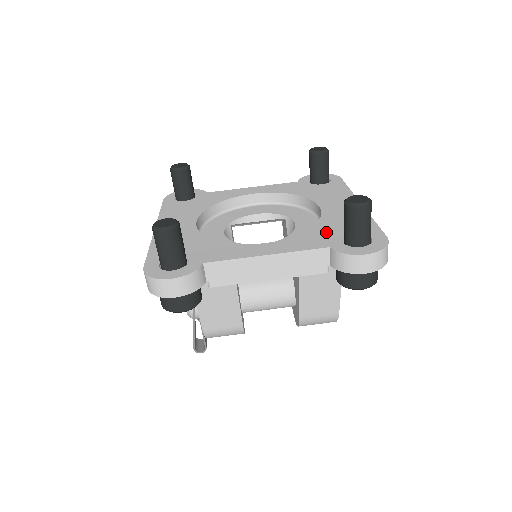
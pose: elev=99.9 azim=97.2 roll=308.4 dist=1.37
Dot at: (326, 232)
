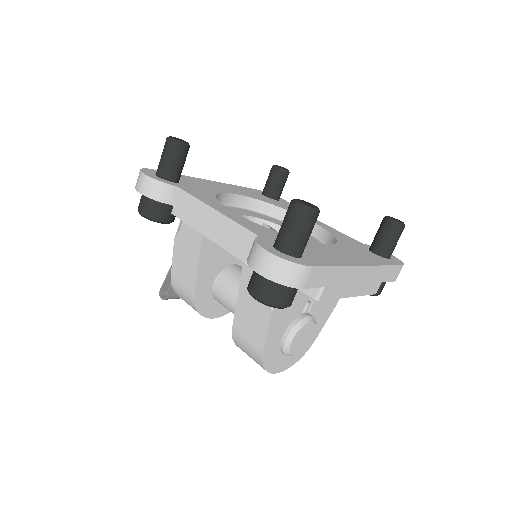
Dot at: occluded
